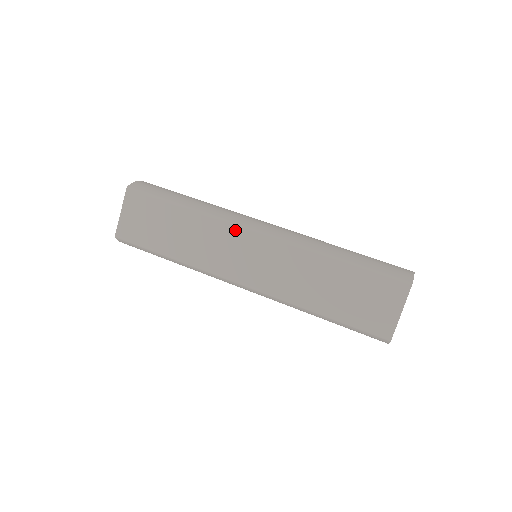
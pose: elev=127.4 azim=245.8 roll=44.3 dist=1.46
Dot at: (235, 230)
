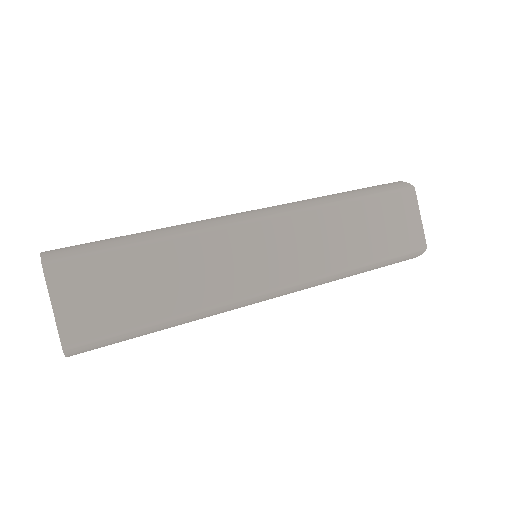
Dot at: (234, 232)
